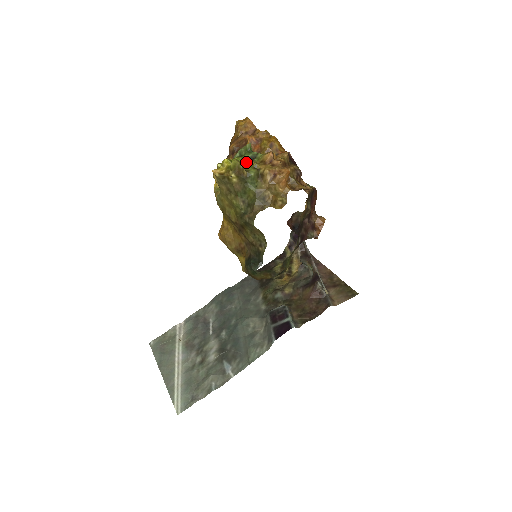
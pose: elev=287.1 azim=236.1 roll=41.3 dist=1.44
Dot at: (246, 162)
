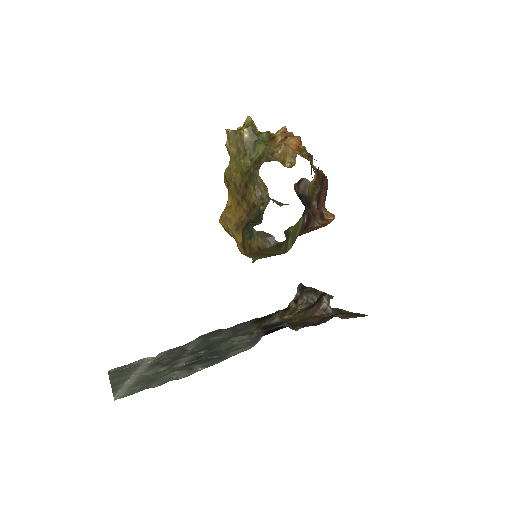
Dot at: occluded
